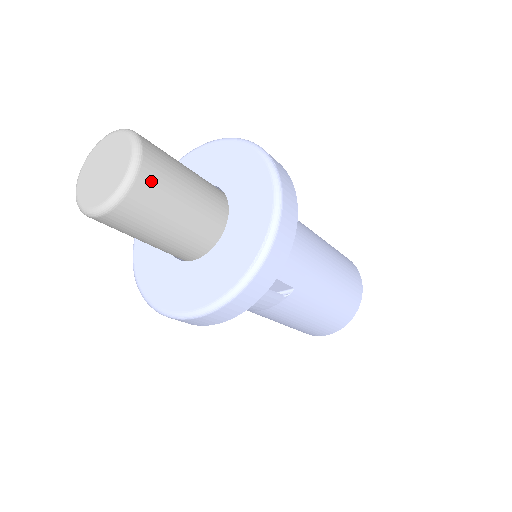
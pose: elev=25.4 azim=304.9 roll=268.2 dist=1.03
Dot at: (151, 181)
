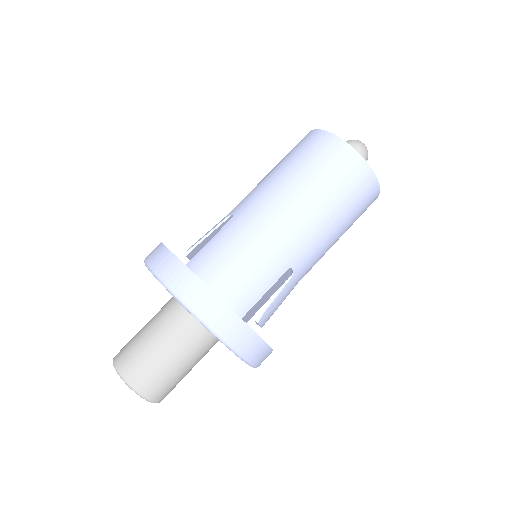
Dot at: (146, 381)
